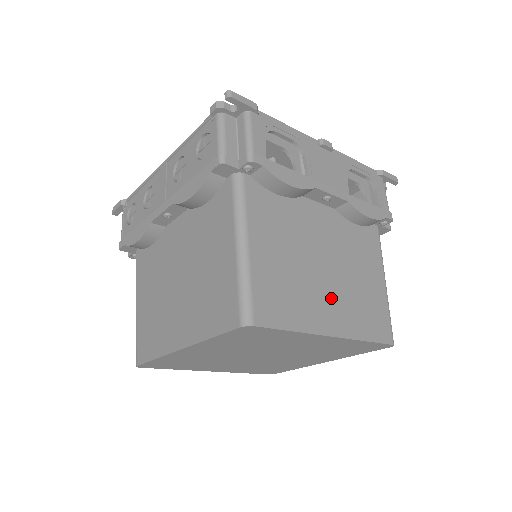
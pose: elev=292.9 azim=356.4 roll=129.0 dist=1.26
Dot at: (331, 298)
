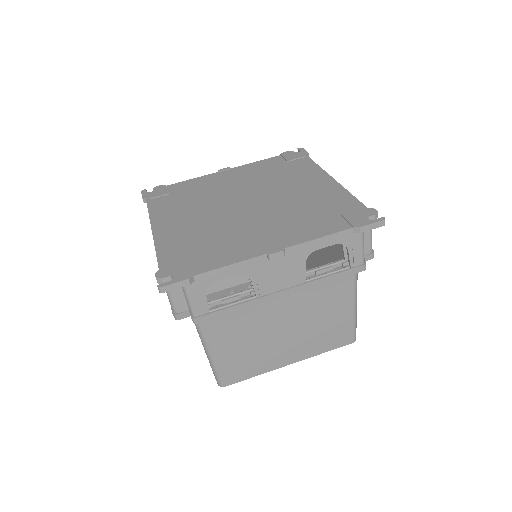
Dot at: (289, 345)
